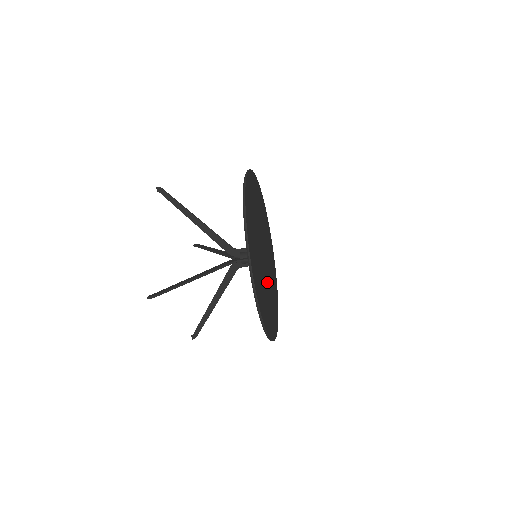
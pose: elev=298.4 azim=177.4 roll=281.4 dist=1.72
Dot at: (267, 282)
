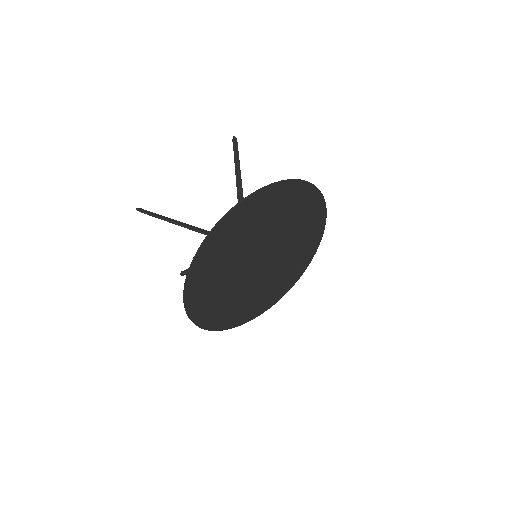
Dot at: (244, 283)
